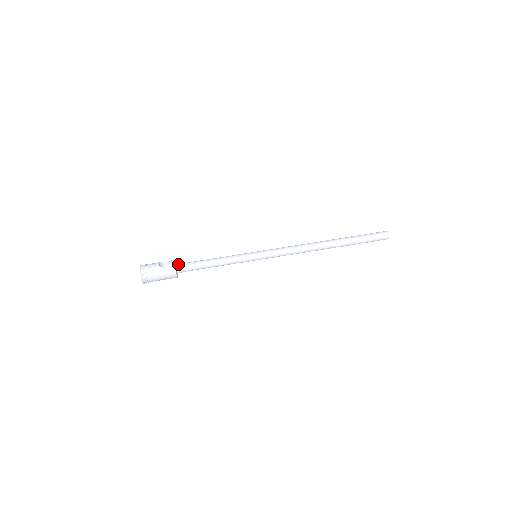
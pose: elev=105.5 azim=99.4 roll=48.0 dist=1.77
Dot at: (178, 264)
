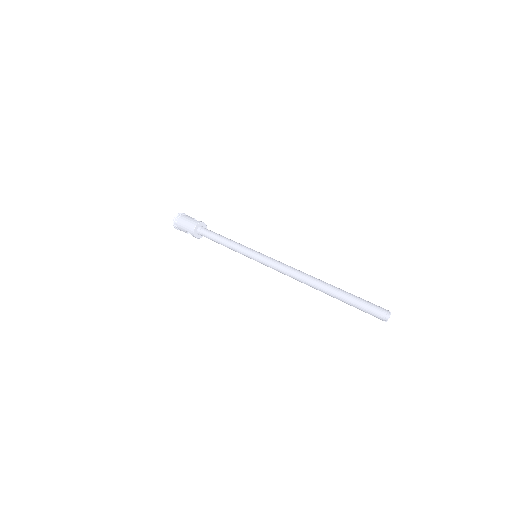
Dot at: (204, 226)
